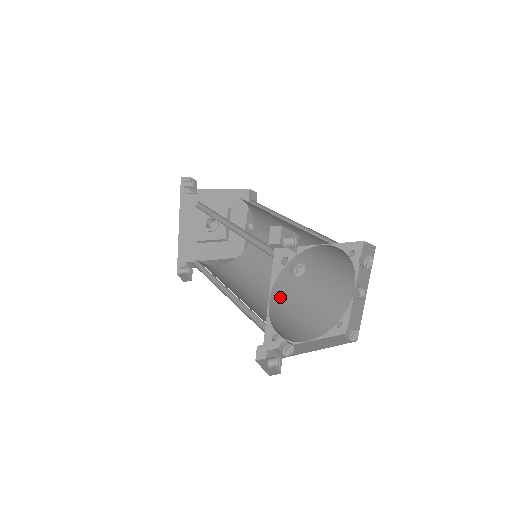
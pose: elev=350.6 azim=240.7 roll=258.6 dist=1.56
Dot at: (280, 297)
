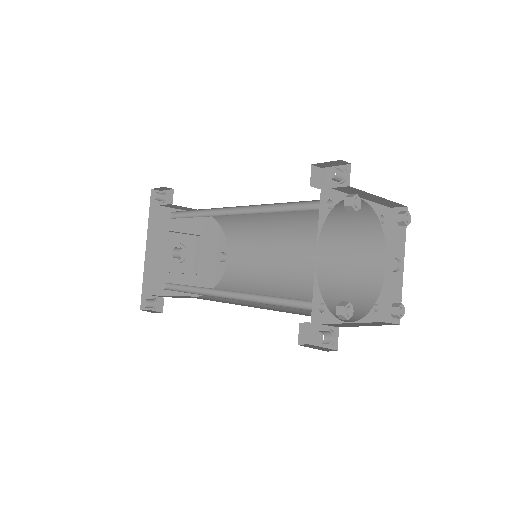
Dot at: occluded
